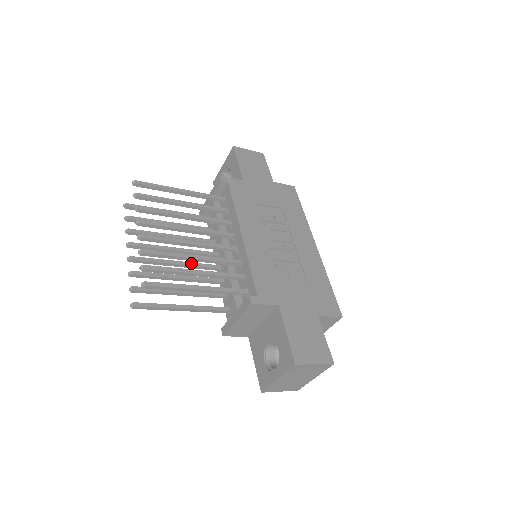
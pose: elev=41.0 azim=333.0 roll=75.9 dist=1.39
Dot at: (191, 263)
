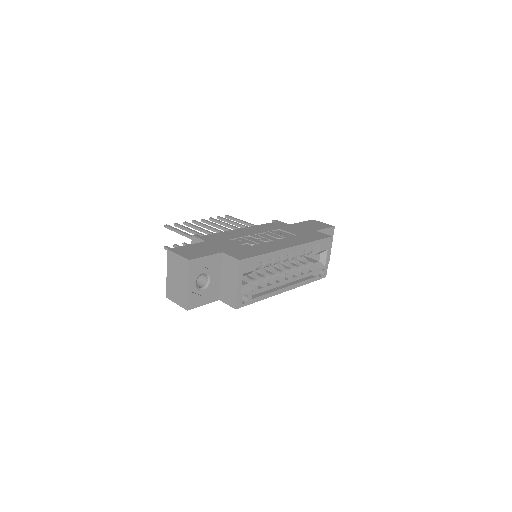
Dot at: occluded
